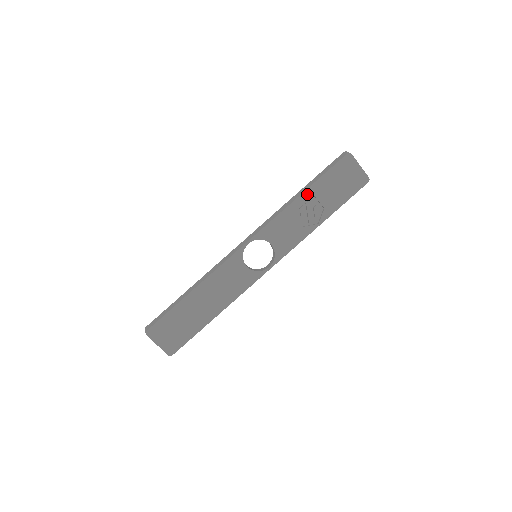
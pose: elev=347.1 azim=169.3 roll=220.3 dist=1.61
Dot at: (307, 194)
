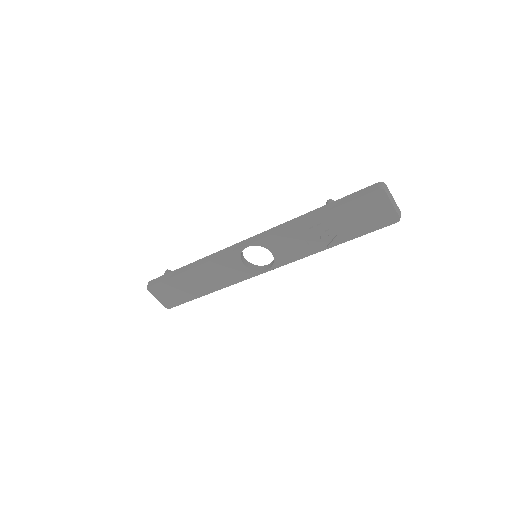
Dot at: (320, 218)
